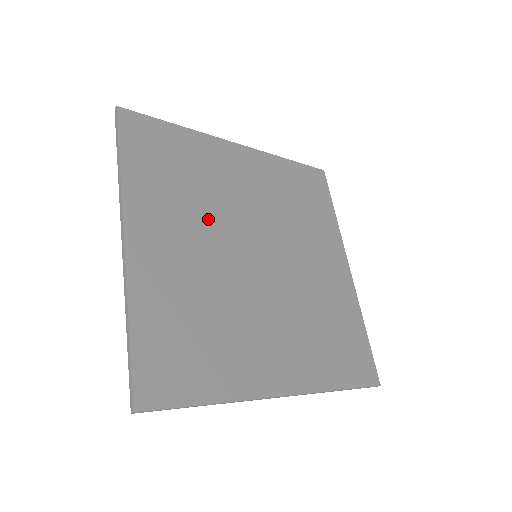
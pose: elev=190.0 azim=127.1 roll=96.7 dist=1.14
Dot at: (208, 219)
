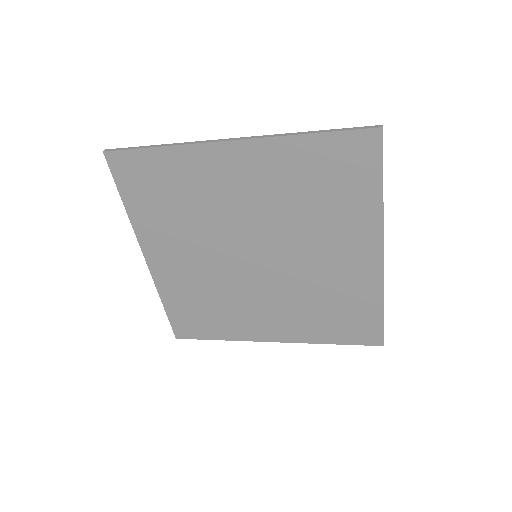
Dot at: (205, 235)
